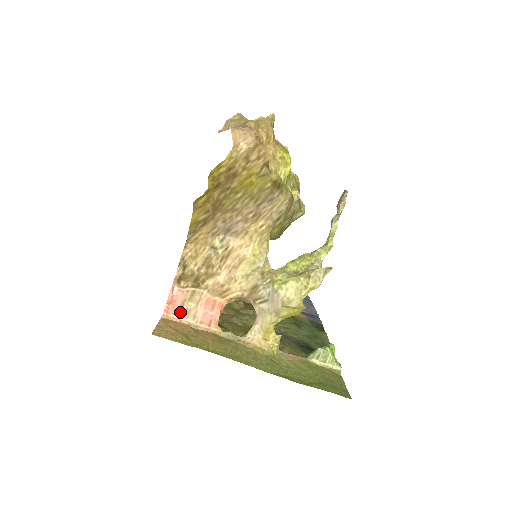
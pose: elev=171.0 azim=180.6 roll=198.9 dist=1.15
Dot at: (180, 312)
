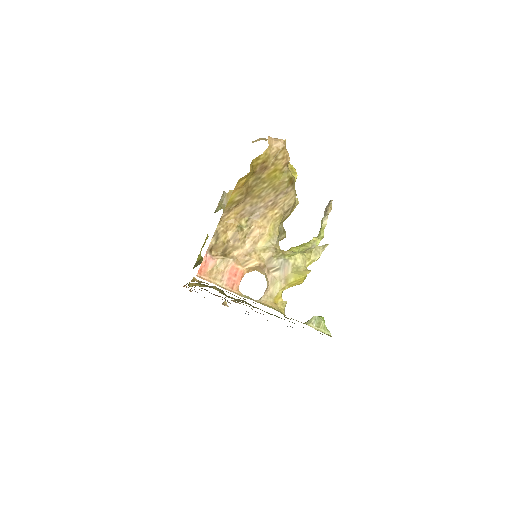
Dot at: (210, 275)
